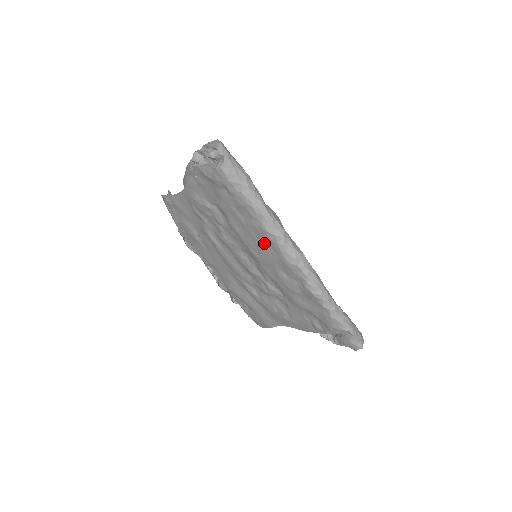
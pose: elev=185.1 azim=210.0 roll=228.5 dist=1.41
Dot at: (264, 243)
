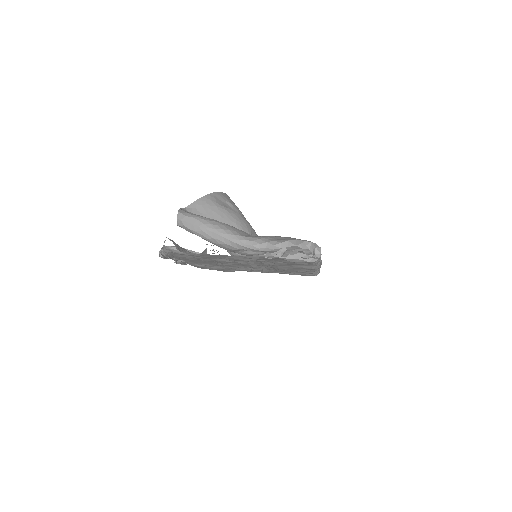
Dot at: (302, 269)
